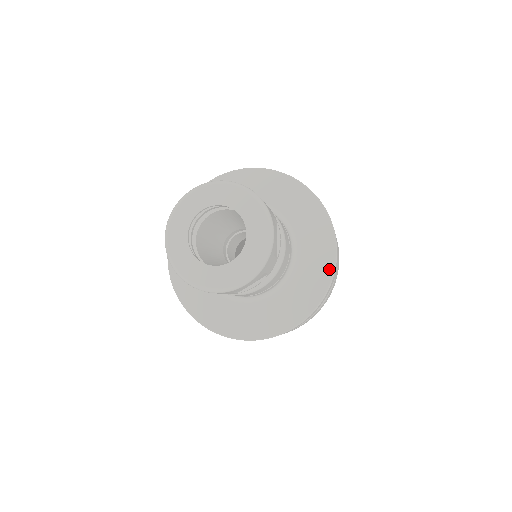
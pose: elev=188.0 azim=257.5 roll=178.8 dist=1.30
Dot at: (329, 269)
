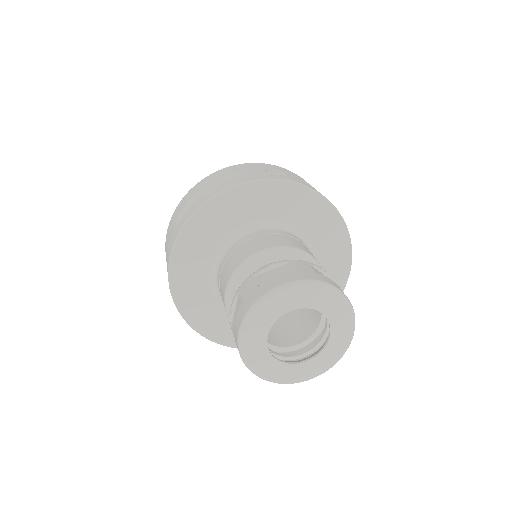
Dot at: occluded
